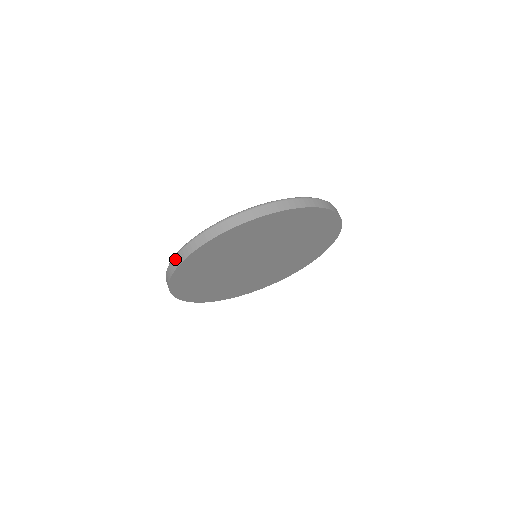
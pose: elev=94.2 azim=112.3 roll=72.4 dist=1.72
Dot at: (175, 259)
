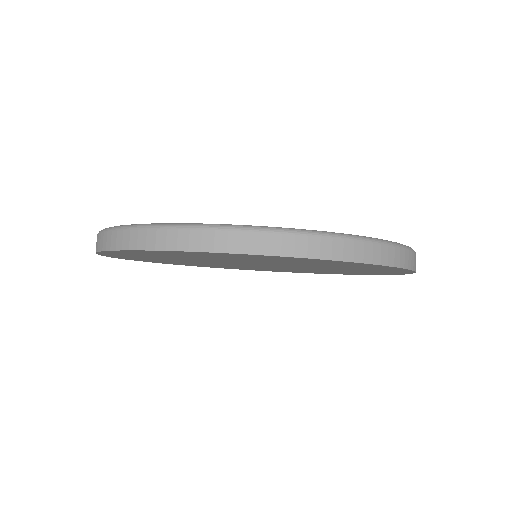
Dot at: (109, 235)
